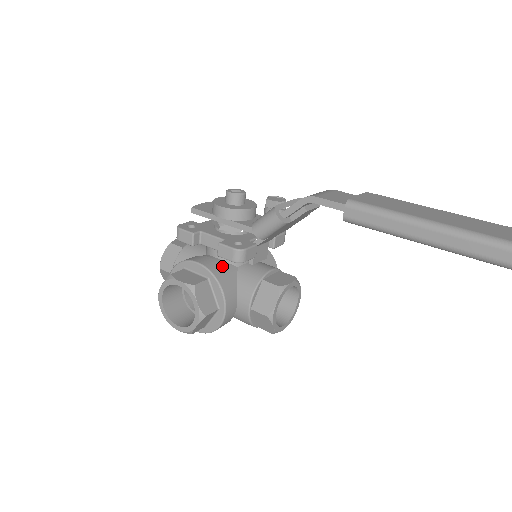
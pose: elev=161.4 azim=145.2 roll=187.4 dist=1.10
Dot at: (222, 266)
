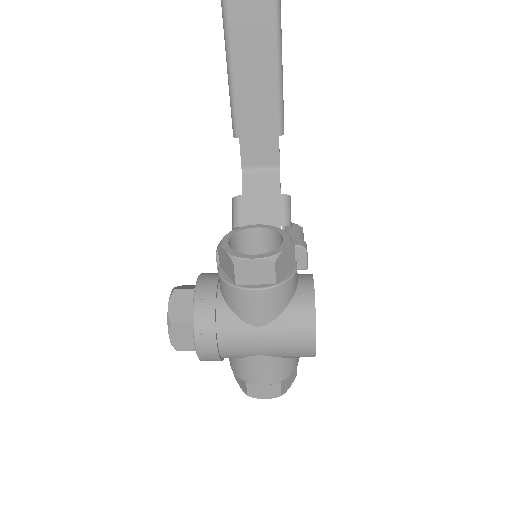
Dot at: occluded
